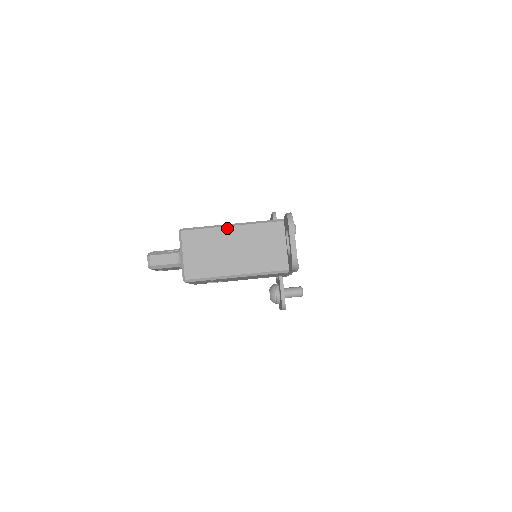
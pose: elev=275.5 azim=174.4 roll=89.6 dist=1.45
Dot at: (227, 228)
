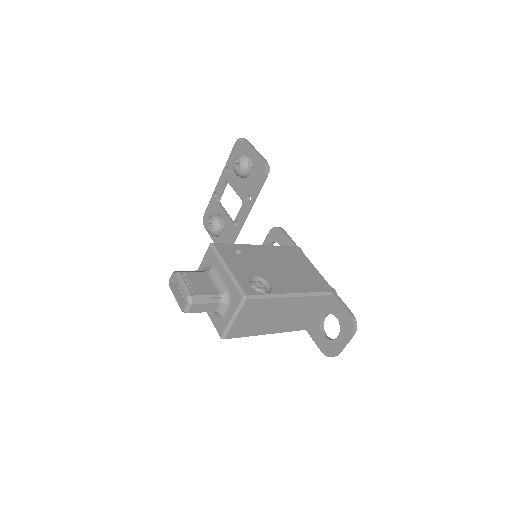
Dot at: (287, 299)
